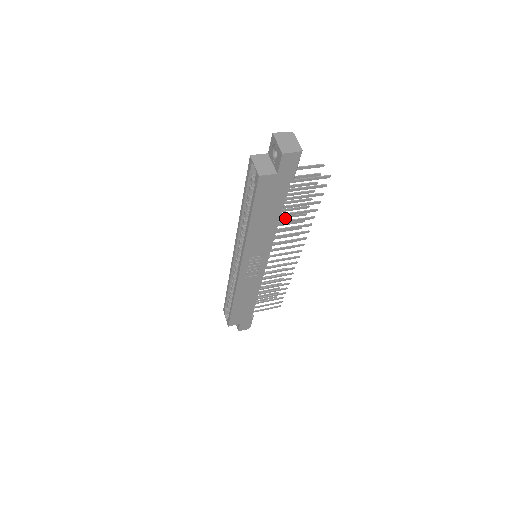
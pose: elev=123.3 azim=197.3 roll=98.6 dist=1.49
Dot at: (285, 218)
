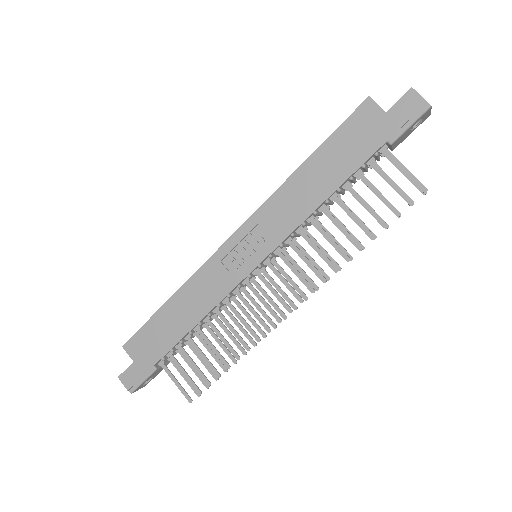
Dot at: occluded
